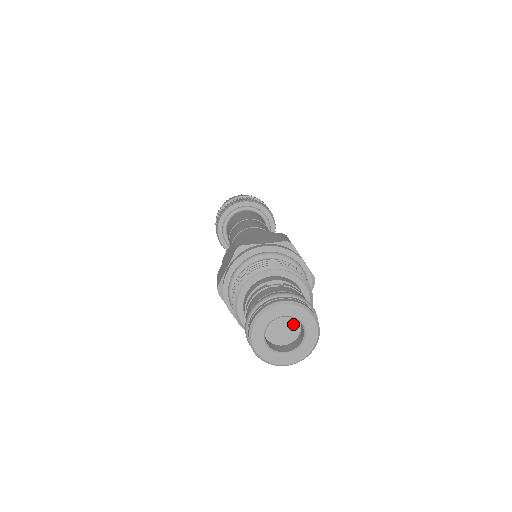
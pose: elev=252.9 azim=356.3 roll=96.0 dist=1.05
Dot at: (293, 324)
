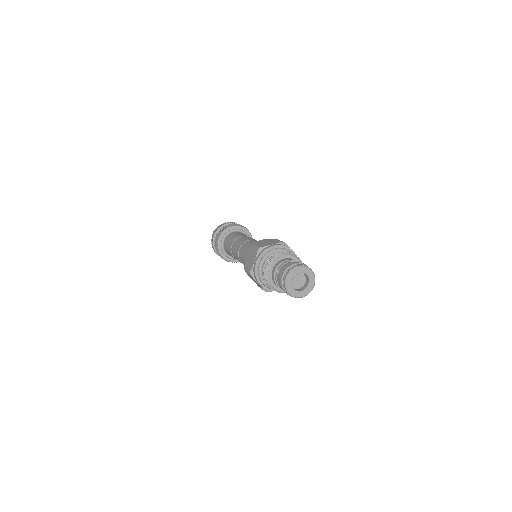
Dot at: (298, 275)
